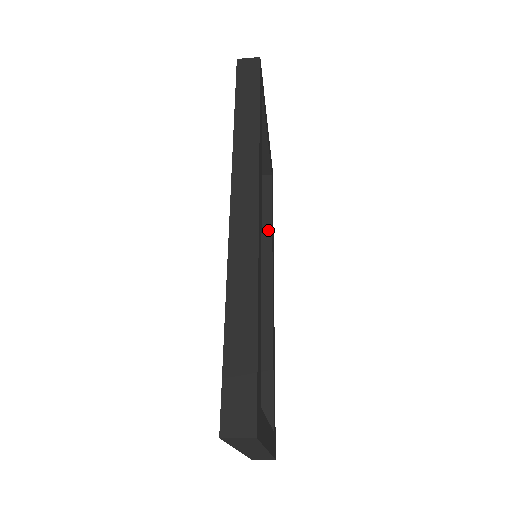
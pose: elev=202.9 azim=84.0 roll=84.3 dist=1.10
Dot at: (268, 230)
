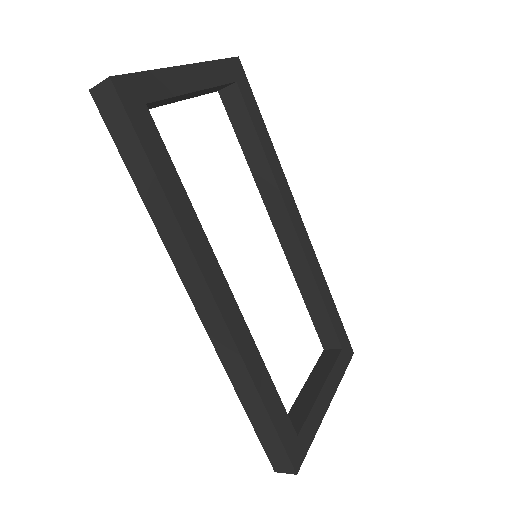
Dot at: (264, 165)
